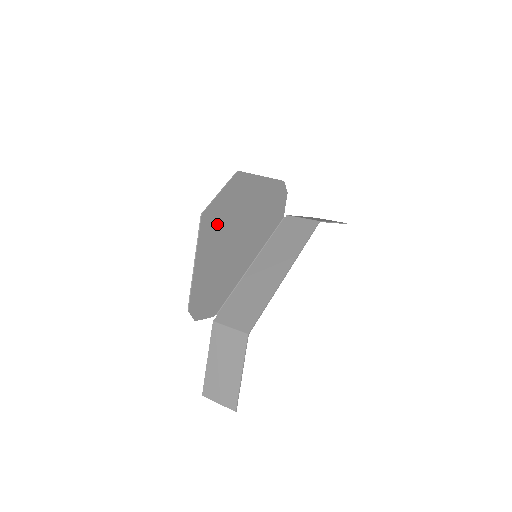
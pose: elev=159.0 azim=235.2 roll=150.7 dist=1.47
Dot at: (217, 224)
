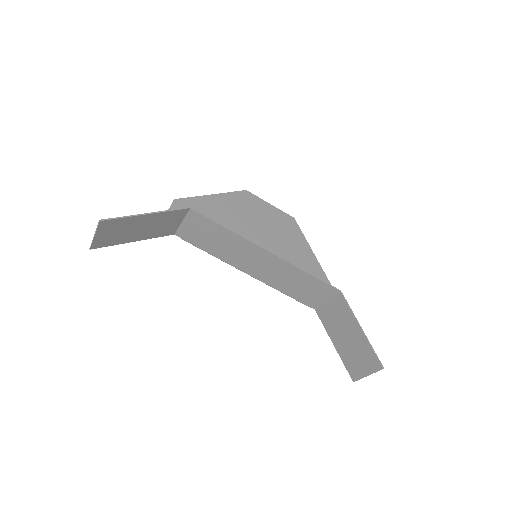
Dot at: (250, 209)
